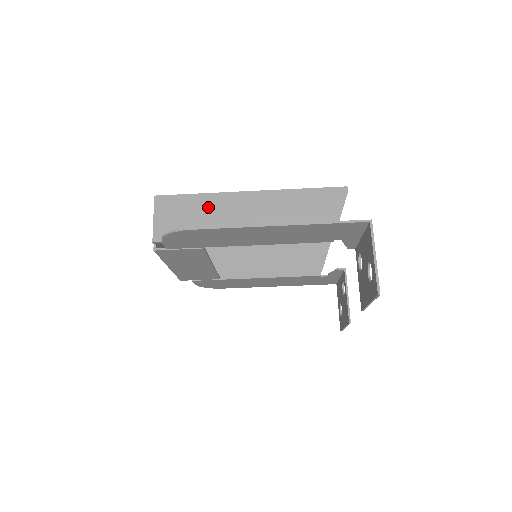
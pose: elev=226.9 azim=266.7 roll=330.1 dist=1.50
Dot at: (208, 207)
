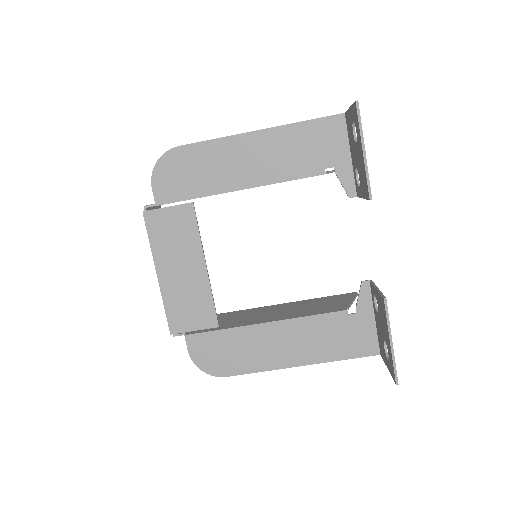
Dot at: occluded
